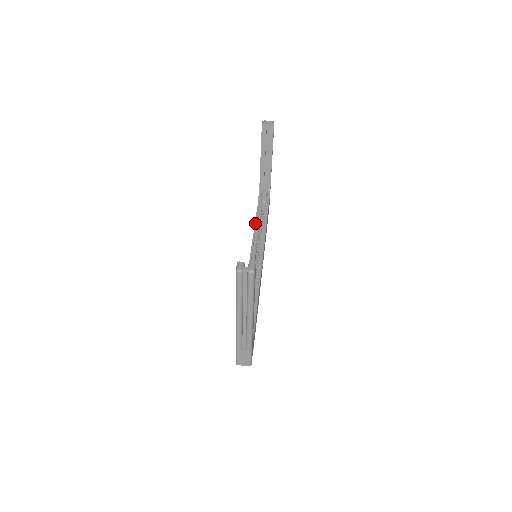
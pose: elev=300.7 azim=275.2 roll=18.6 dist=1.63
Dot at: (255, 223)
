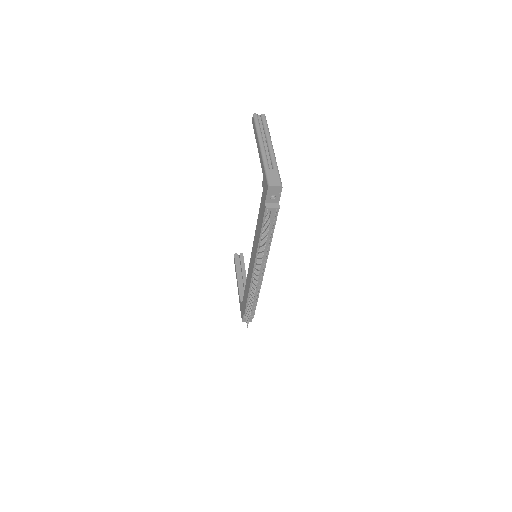
Dot at: occluded
